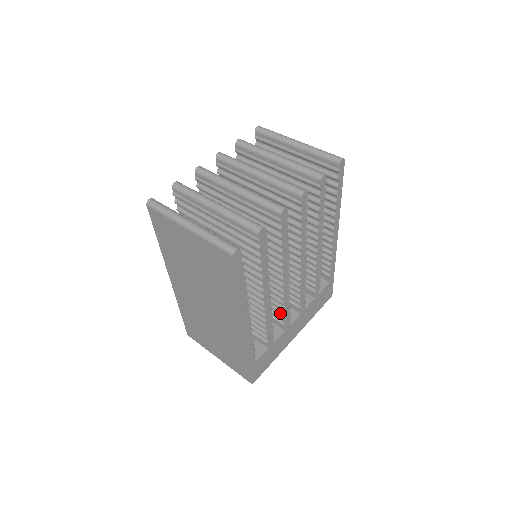
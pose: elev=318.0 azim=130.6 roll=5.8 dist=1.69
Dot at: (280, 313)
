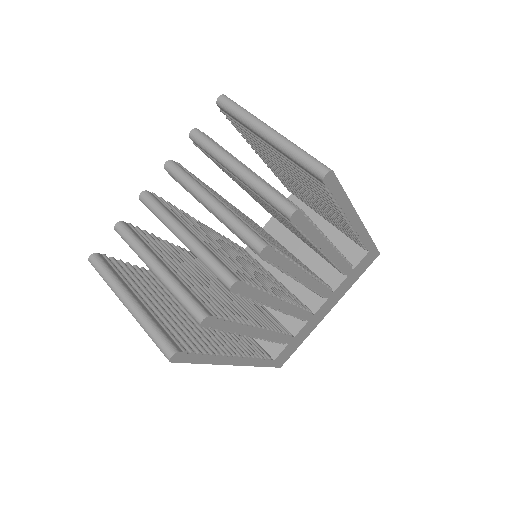
Dot at: occluded
